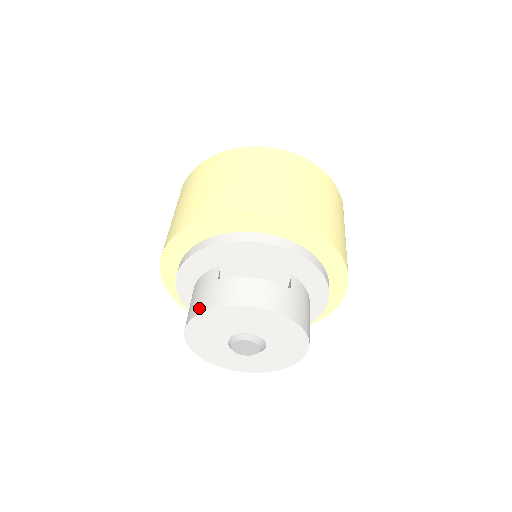
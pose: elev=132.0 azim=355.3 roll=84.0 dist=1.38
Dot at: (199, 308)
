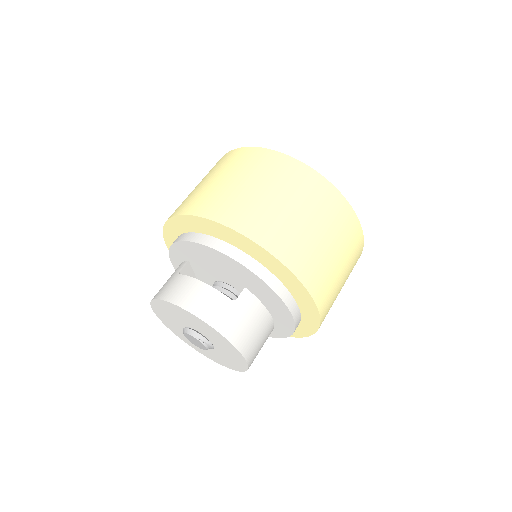
Dot at: (156, 294)
